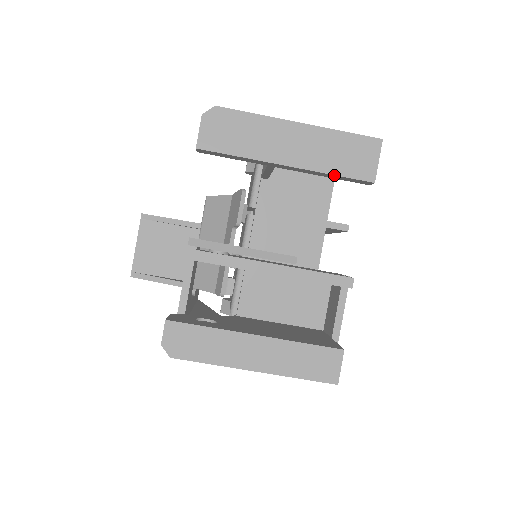
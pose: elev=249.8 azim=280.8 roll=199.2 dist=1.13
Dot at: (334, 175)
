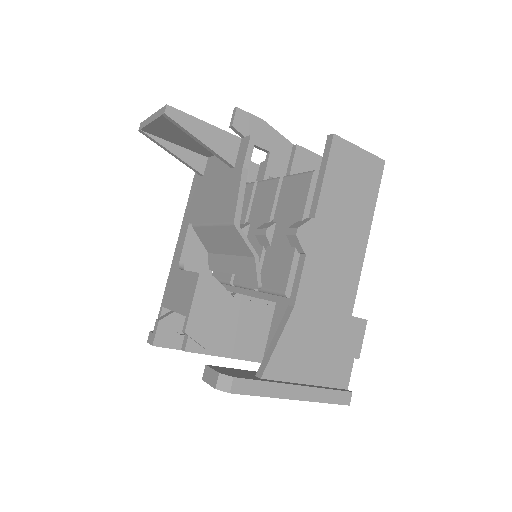
Dot at: occluded
